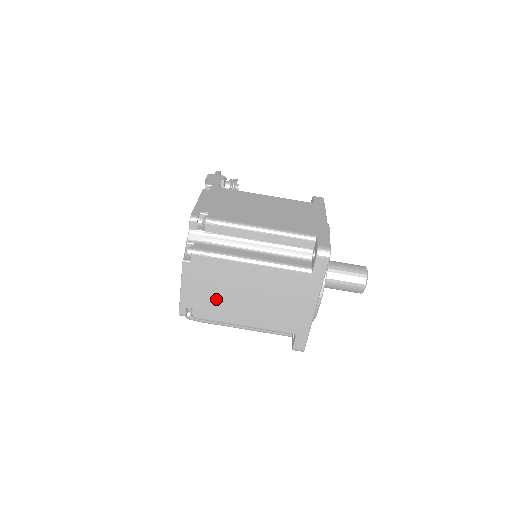
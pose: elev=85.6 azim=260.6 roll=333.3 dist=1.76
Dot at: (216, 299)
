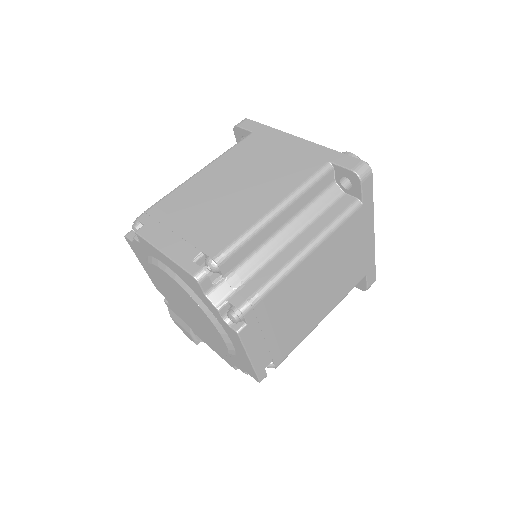
Dot at: (209, 221)
